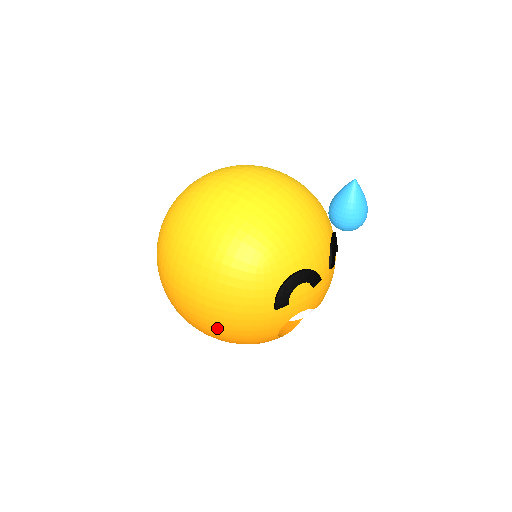
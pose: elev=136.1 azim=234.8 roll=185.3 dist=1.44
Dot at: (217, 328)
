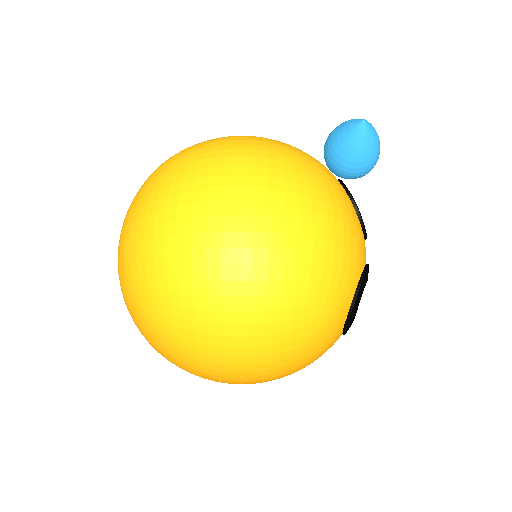
Dot at: occluded
